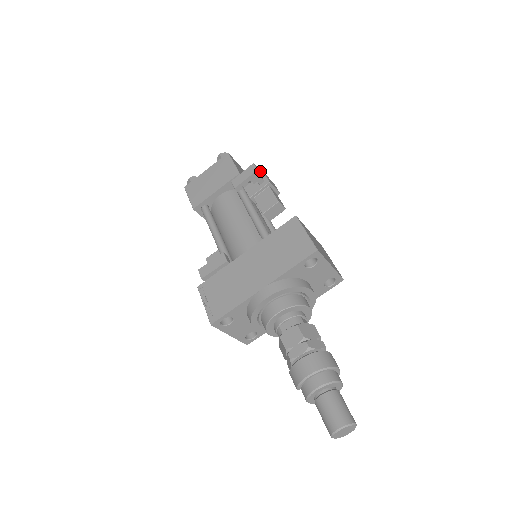
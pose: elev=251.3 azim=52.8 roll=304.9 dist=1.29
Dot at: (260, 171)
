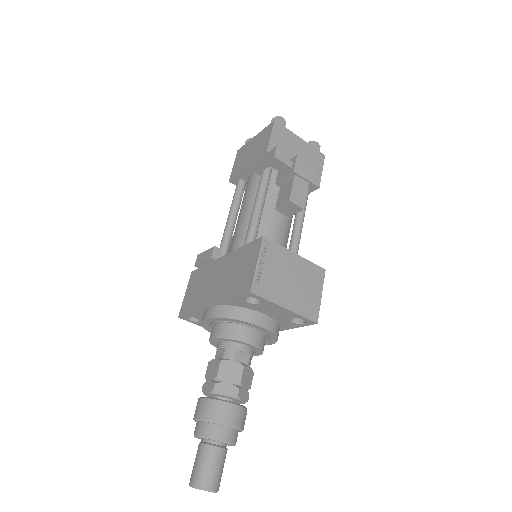
Dot at: (286, 155)
